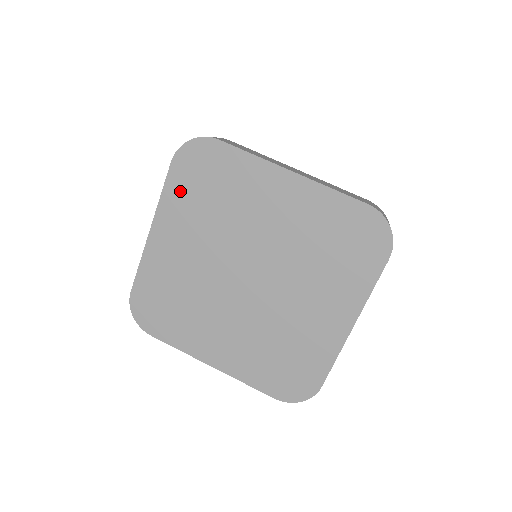
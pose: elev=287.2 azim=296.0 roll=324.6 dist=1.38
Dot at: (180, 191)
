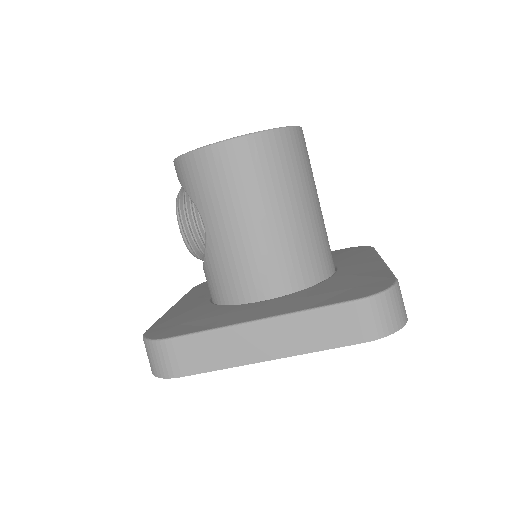
Dot at: occluded
